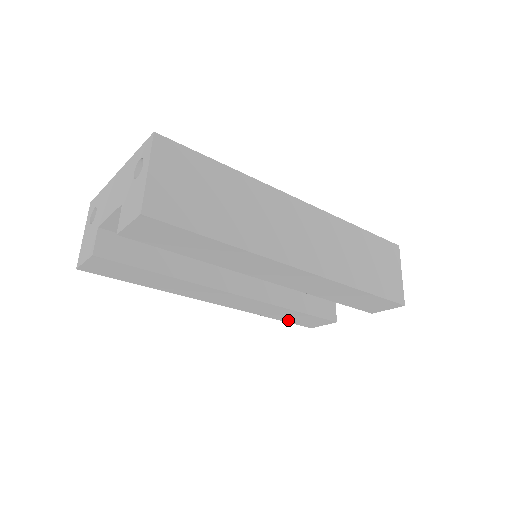
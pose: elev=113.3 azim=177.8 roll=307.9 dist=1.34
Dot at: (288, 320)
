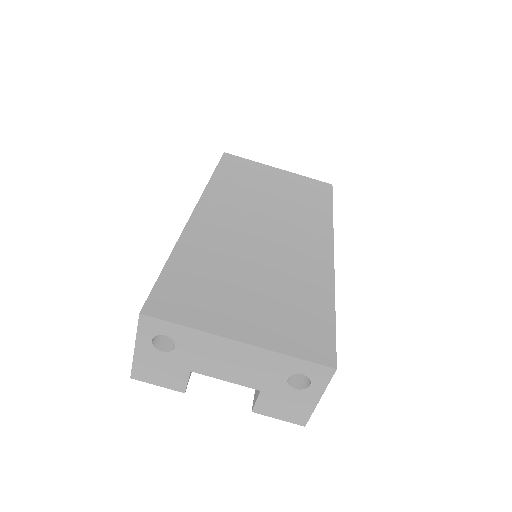
Dot at: occluded
